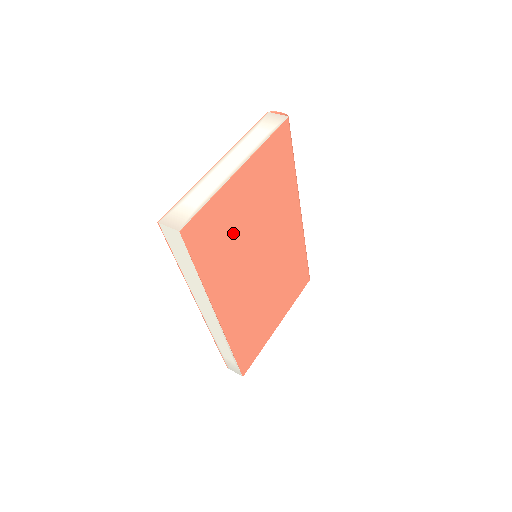
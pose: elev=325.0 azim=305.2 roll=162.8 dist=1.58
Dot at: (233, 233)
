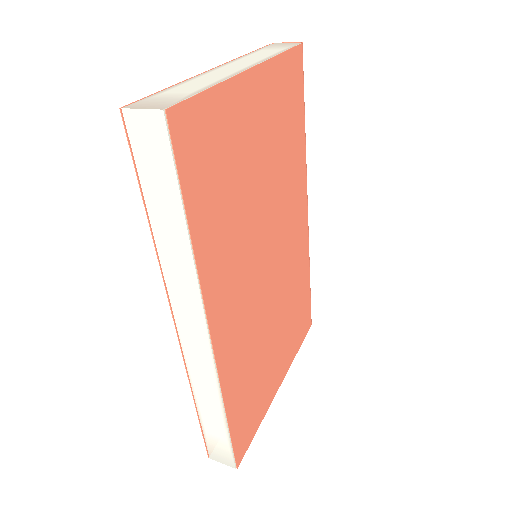
Dot at: (238, 180)
